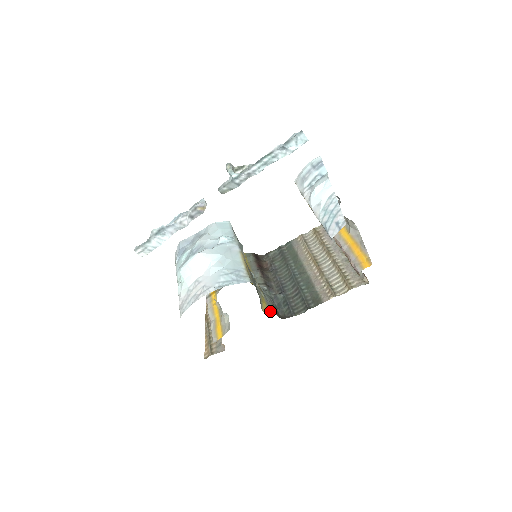
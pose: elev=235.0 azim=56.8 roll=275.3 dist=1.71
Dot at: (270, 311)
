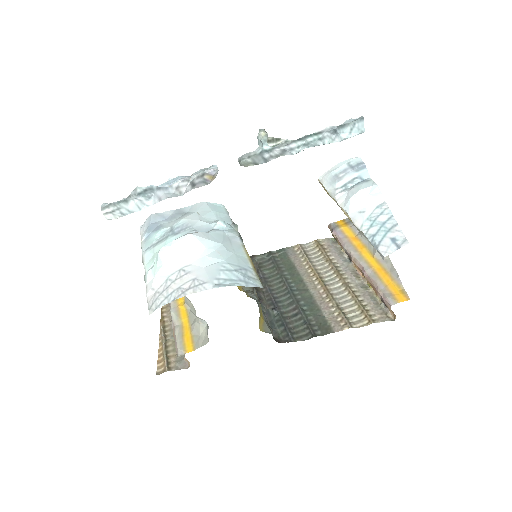
Dot at: (267, 329)
